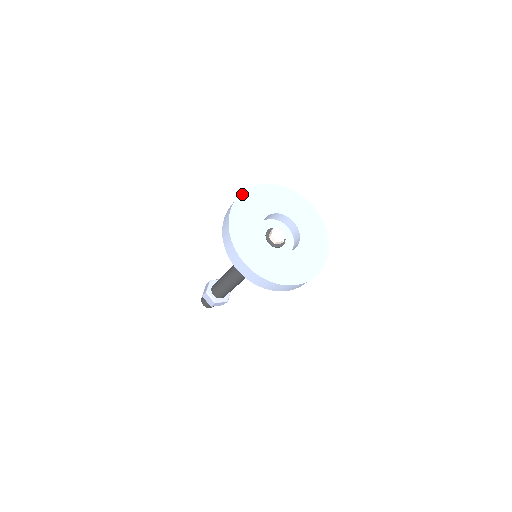
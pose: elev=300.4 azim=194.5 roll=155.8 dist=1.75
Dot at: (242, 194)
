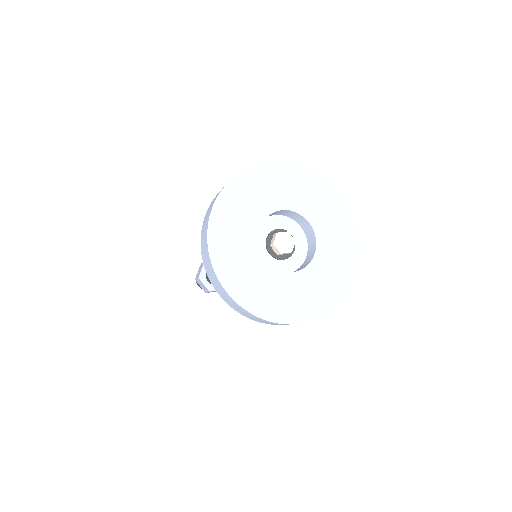
Dot at: (303, 168)
